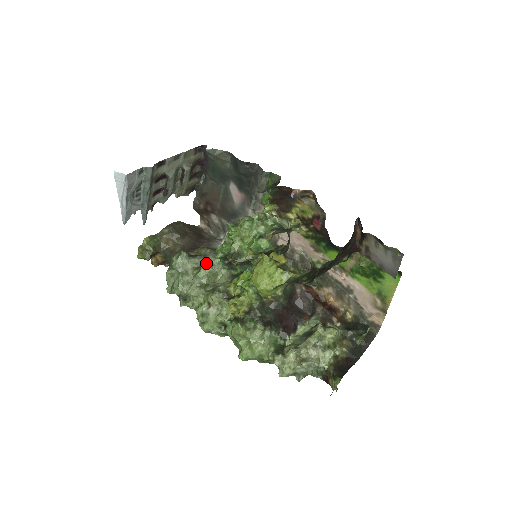
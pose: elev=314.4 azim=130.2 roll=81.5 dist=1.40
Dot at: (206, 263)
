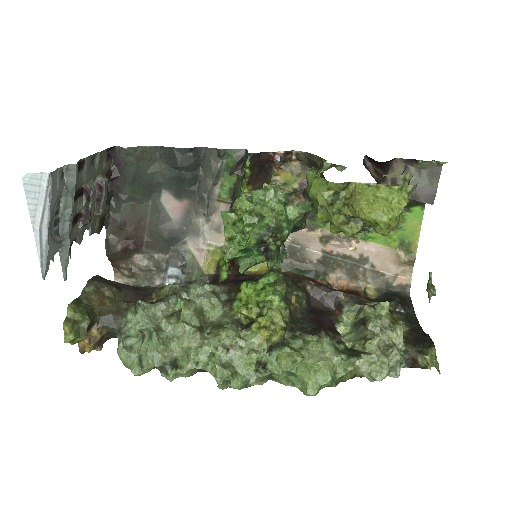
Dot at: (185, 299)
